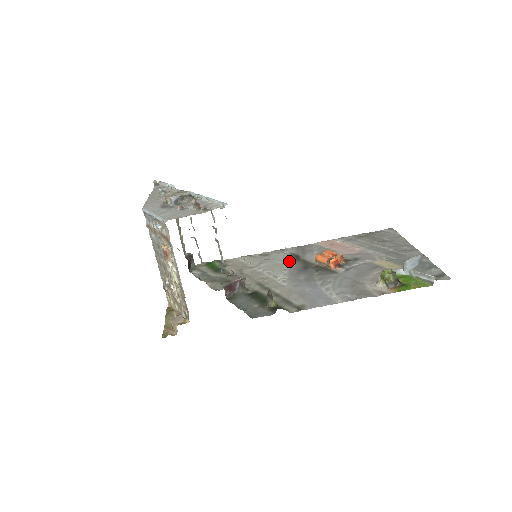
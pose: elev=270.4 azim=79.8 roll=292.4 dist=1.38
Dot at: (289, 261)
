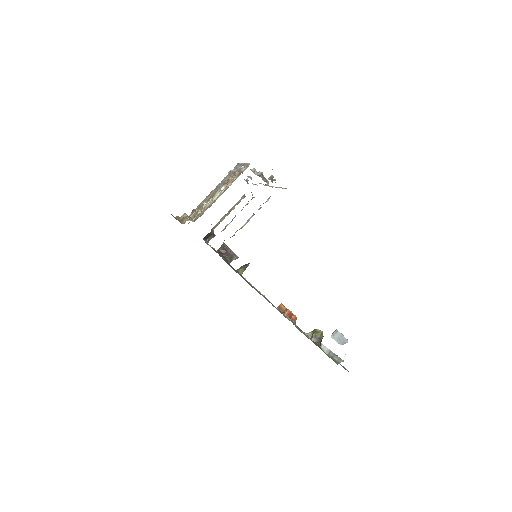
Dot at: occluded
